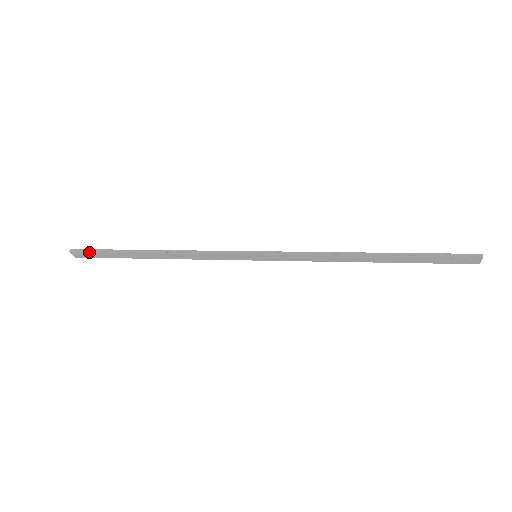
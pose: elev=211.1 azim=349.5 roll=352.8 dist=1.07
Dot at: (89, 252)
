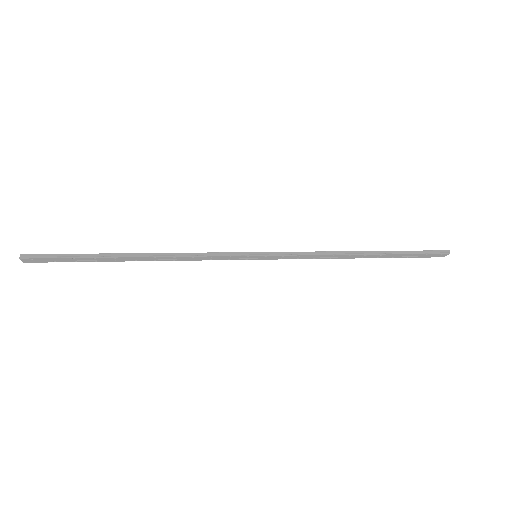
Dot at: (50, 258)
